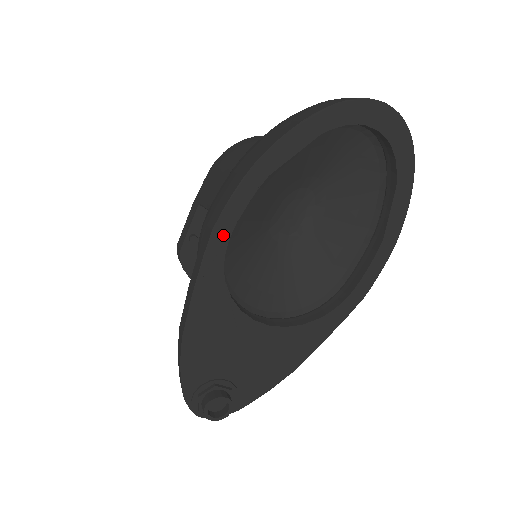
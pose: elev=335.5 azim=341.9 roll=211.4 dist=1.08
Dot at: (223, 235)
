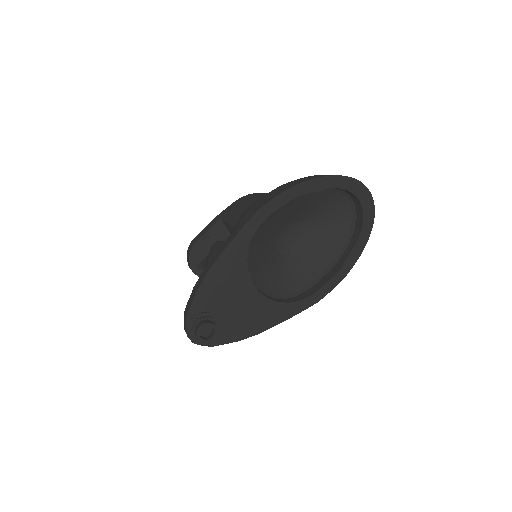
Dot at: (261, 217)
